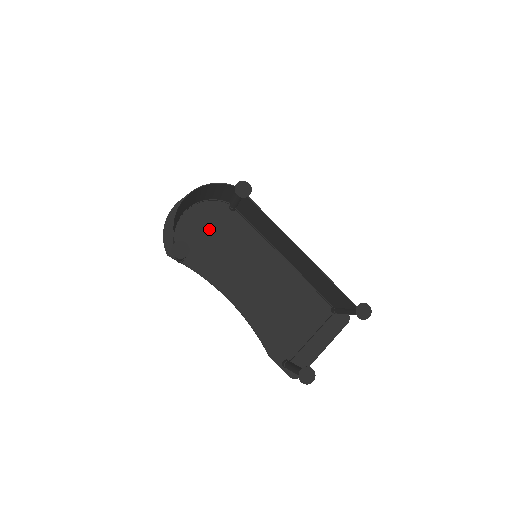
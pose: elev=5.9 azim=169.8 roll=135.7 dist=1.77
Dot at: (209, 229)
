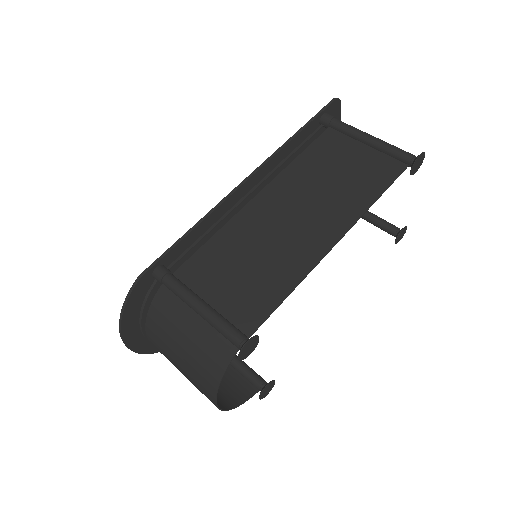
Dot at: occluded
